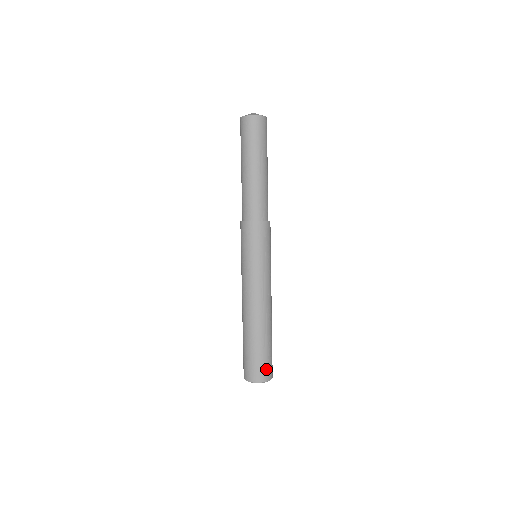
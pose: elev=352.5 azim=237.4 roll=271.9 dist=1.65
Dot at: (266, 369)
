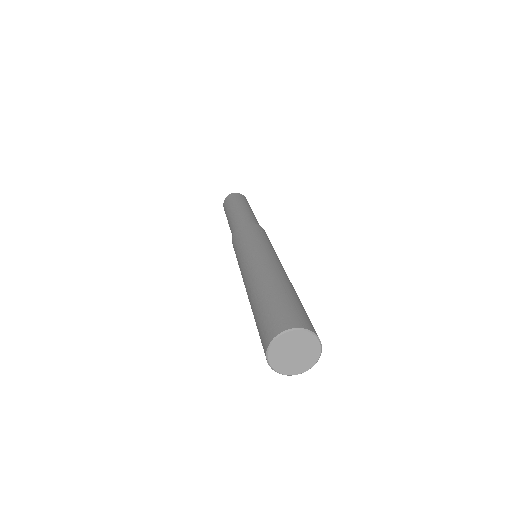
Dot at: (299, 316)
